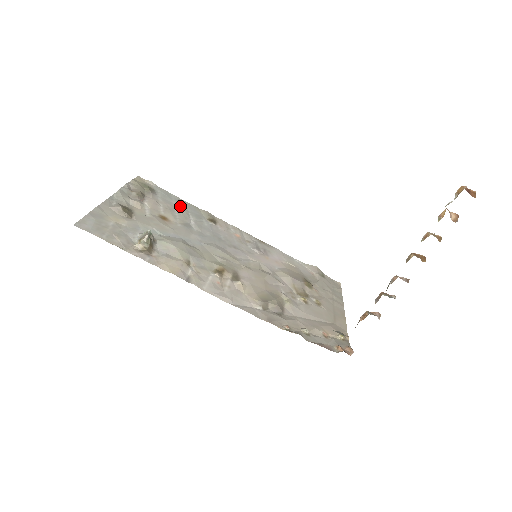
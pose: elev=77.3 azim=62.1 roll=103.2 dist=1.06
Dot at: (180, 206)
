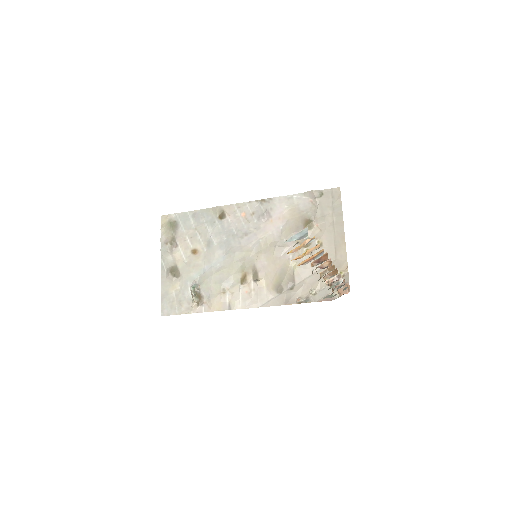
Dot at: (197, 223)
